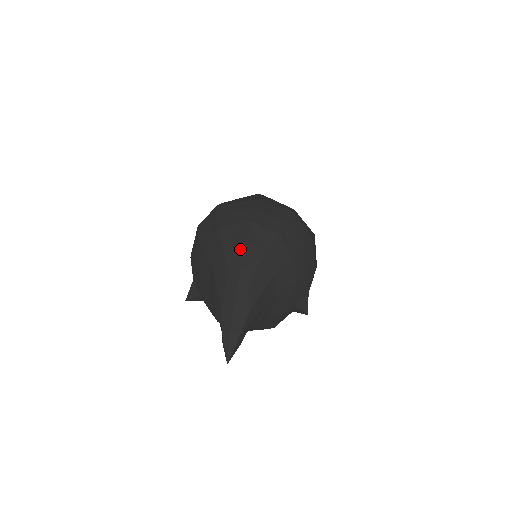
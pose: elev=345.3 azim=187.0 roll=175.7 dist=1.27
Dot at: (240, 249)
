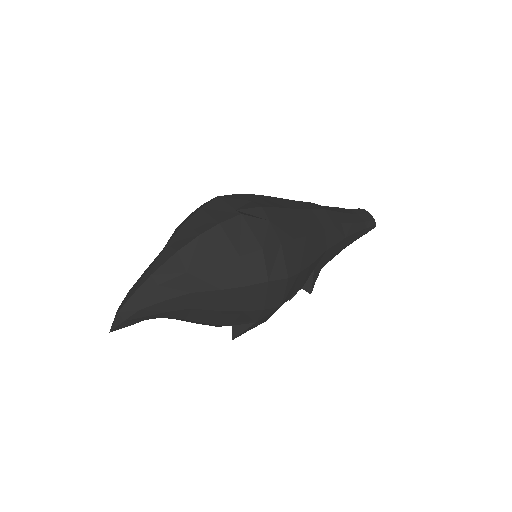
Dot at: (169, 255)
